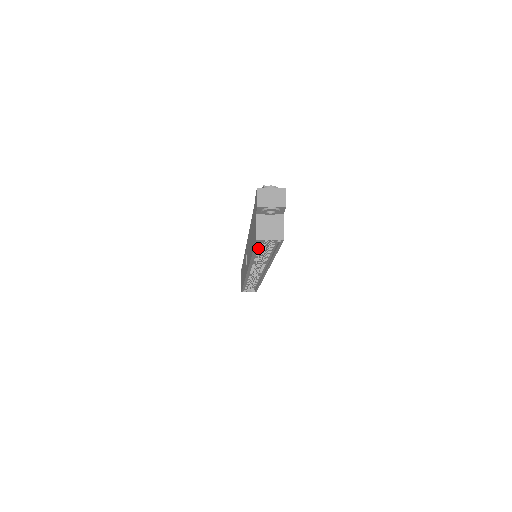
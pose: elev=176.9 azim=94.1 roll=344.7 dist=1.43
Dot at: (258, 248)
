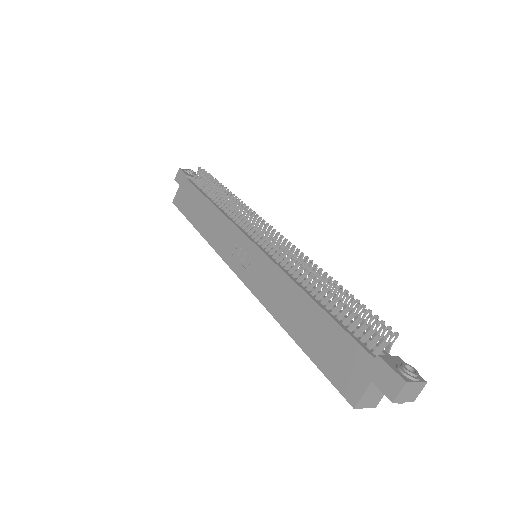
Dot at: (320, 359)
